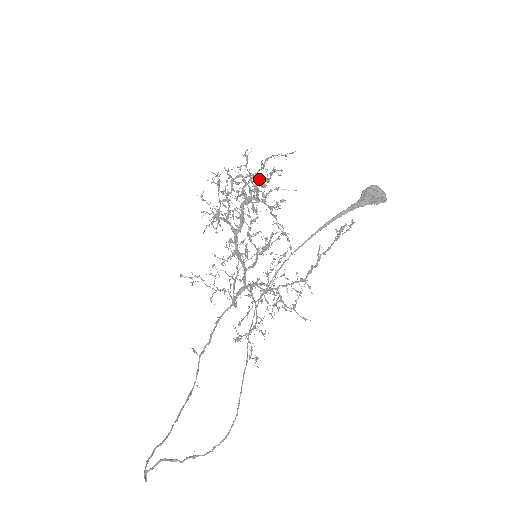
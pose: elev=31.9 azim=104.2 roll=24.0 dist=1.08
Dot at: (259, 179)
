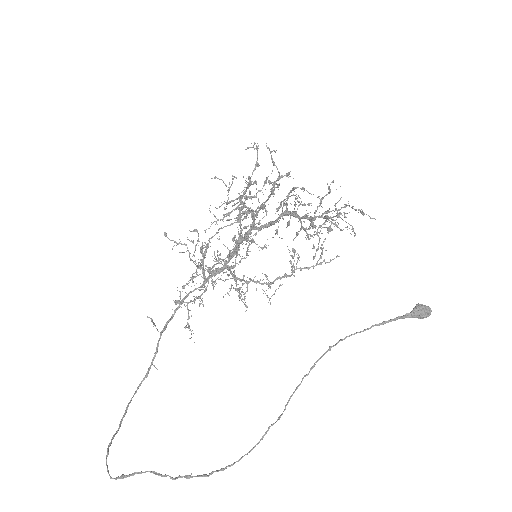
Dot at: (330, 221)
